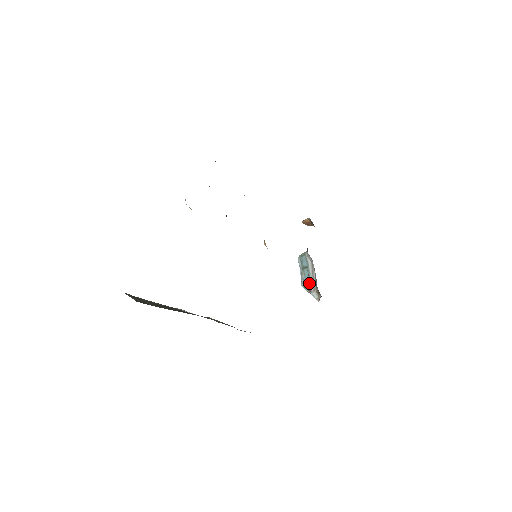
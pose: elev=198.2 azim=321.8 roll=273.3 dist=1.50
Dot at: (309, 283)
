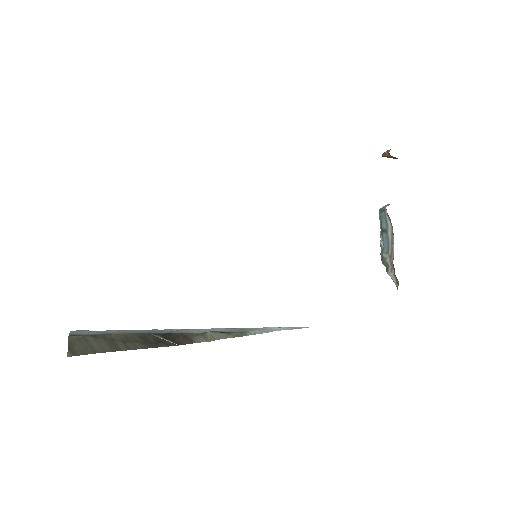
Dot at: (386, 257)
